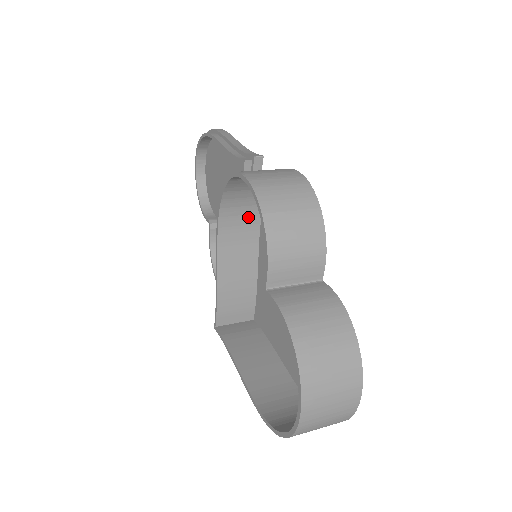
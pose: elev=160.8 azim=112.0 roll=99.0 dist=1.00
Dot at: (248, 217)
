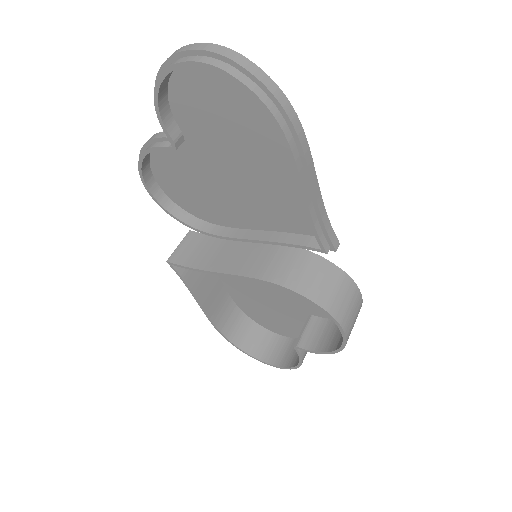
Dot at: (283, 260)
